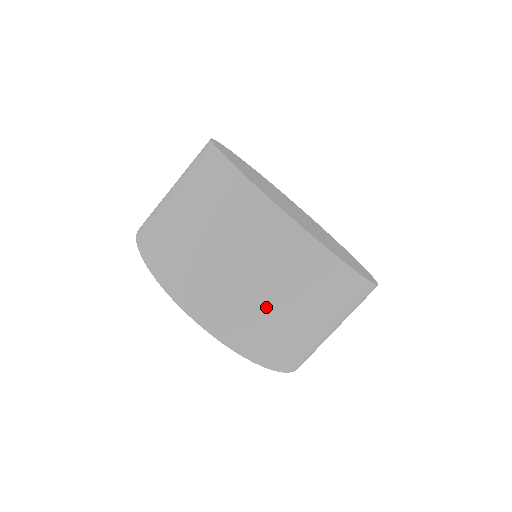
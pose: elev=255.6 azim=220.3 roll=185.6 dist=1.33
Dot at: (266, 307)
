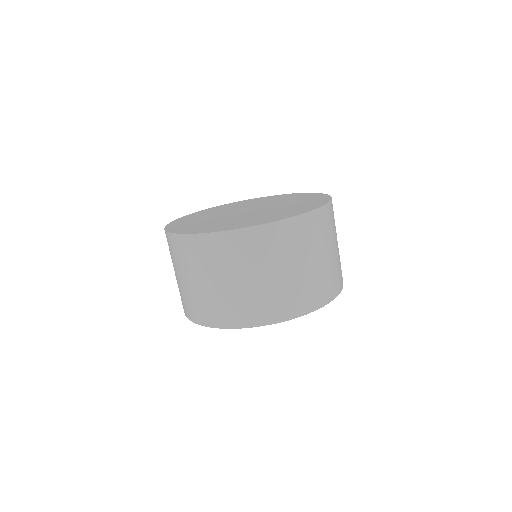
Dot at: (247, 289)
